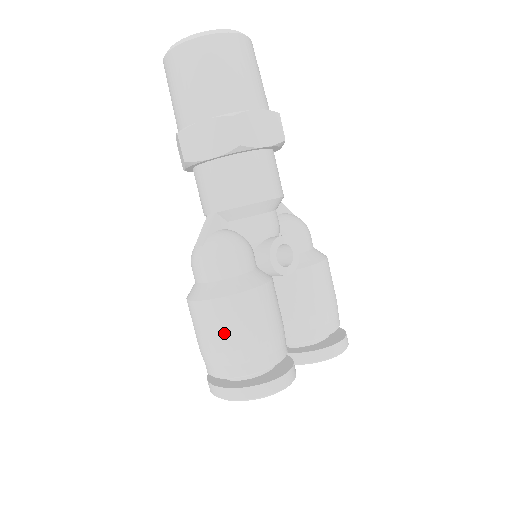
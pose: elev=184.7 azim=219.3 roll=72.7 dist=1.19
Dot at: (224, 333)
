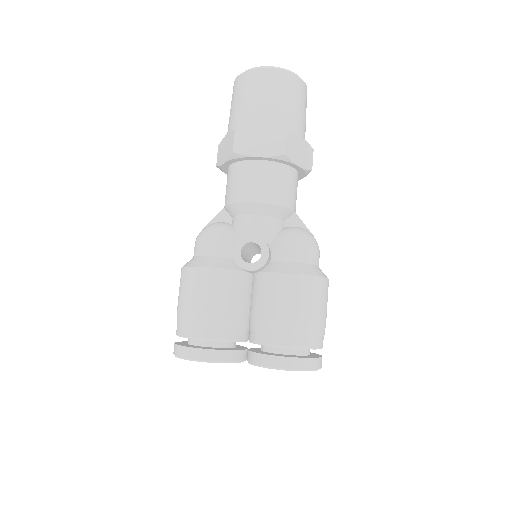
Dot at: (181, 296)
